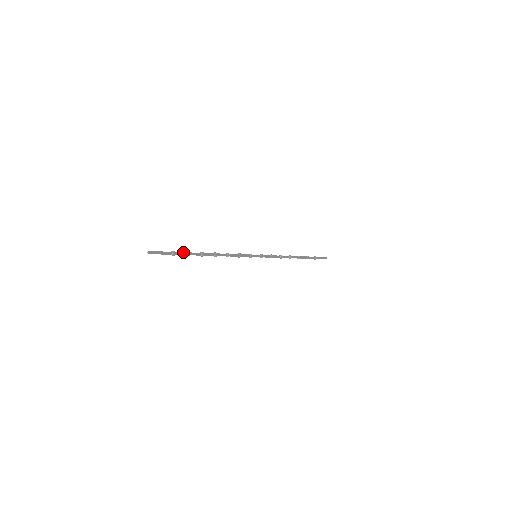
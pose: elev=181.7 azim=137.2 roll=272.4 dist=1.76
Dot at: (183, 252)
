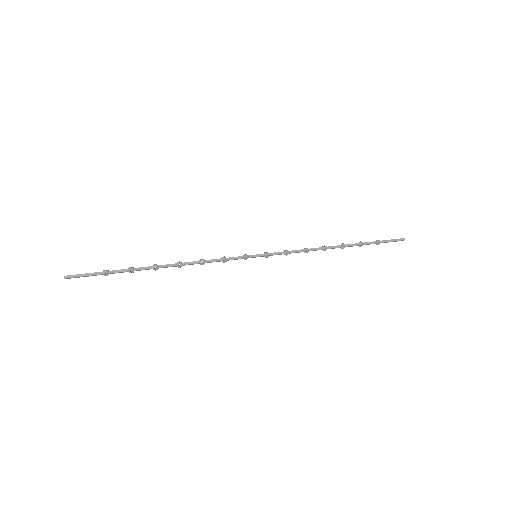
Dot at: (123, 269)
